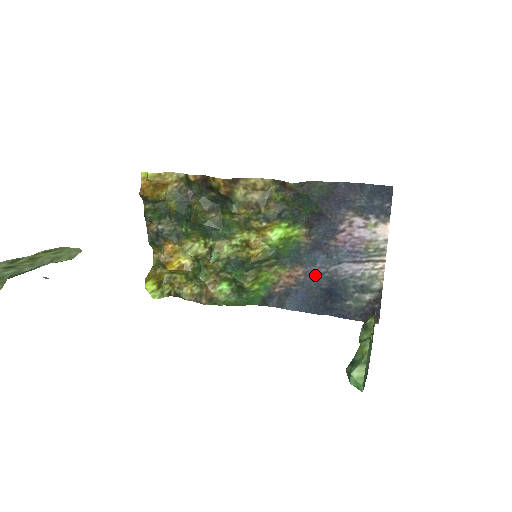
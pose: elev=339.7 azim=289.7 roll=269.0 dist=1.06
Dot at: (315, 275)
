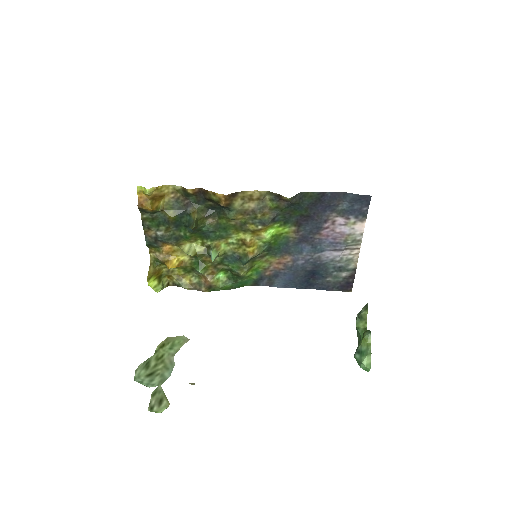
Dot at: (301, 261)
